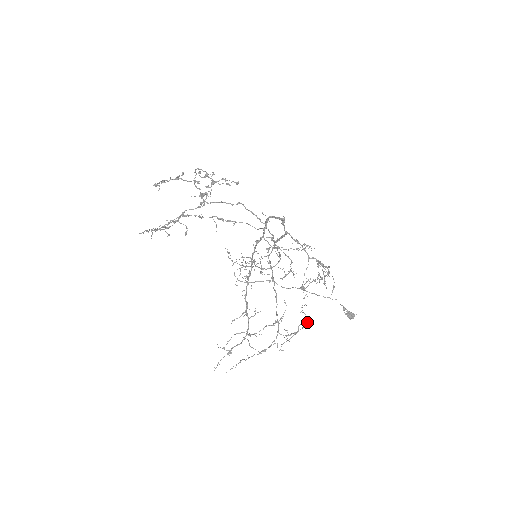
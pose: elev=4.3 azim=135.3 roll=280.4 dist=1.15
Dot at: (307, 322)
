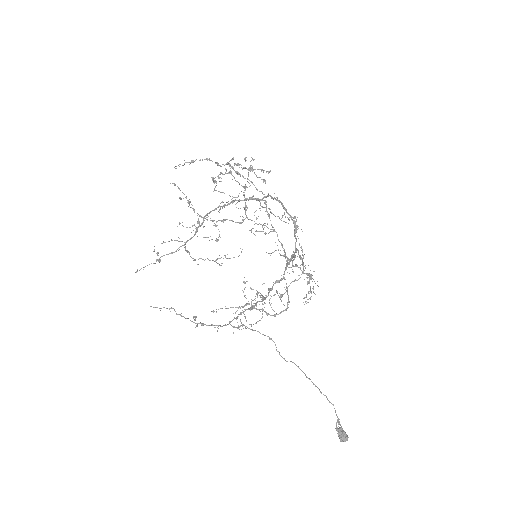
Dot at: (262, 317)
